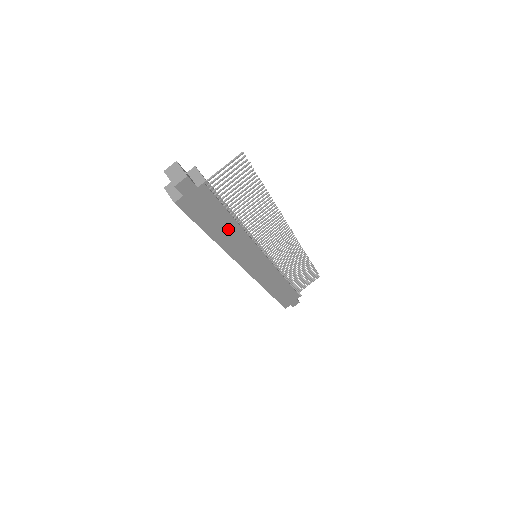
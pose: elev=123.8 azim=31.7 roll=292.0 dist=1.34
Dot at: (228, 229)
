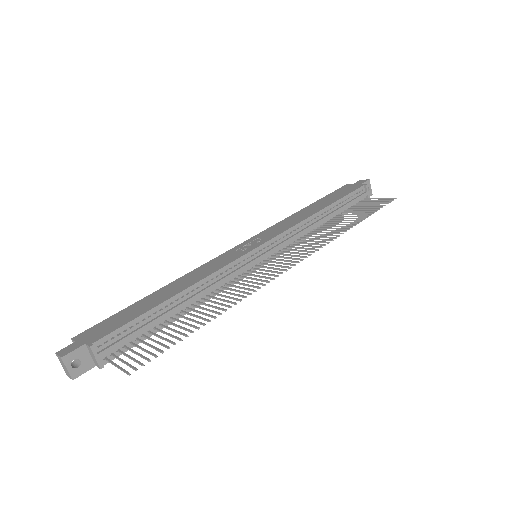
Dot at: occluded
